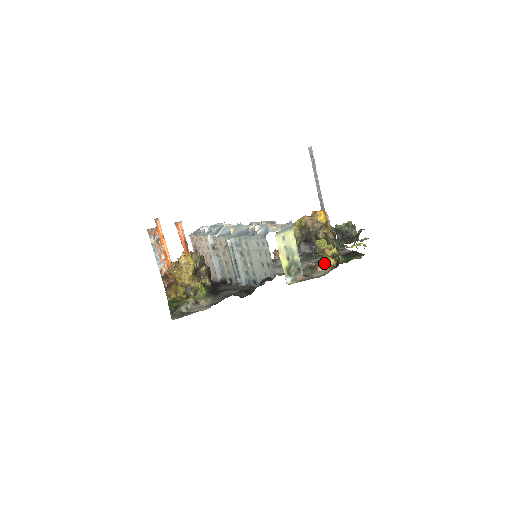
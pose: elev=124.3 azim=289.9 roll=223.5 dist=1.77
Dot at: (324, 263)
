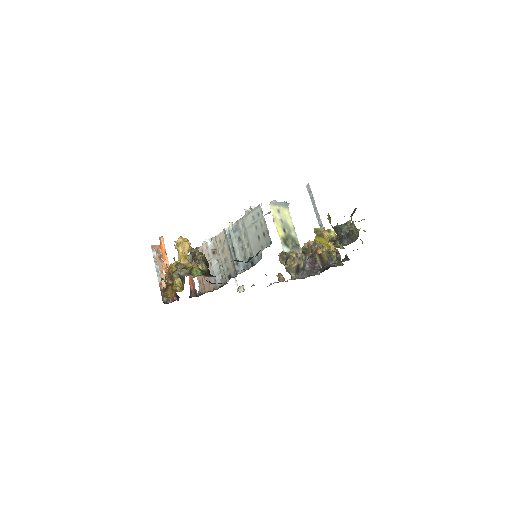
Dot at: occluded
